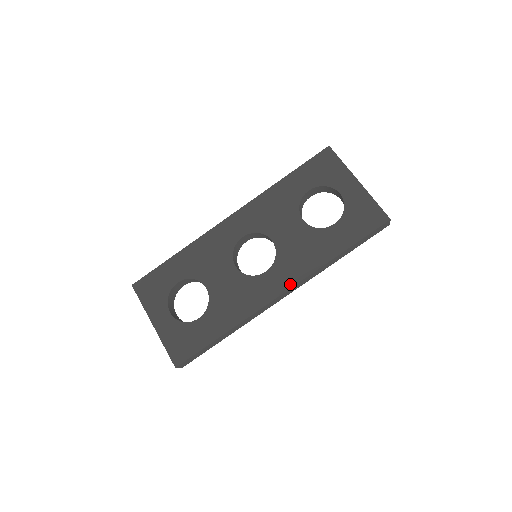
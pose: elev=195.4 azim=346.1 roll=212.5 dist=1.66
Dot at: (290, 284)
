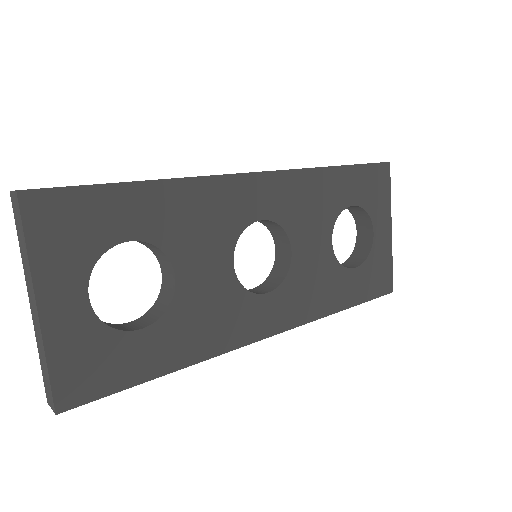
Dot at: (285, 326)
